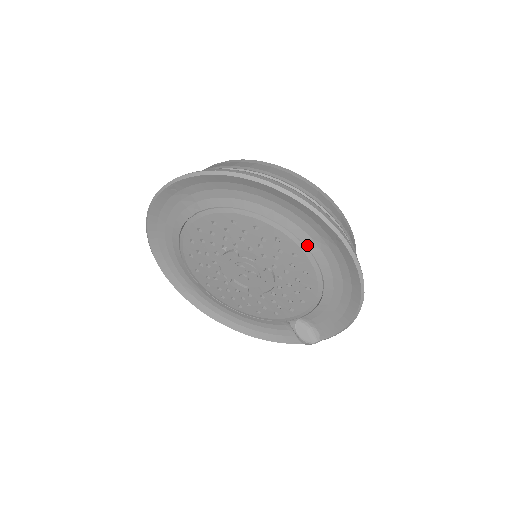
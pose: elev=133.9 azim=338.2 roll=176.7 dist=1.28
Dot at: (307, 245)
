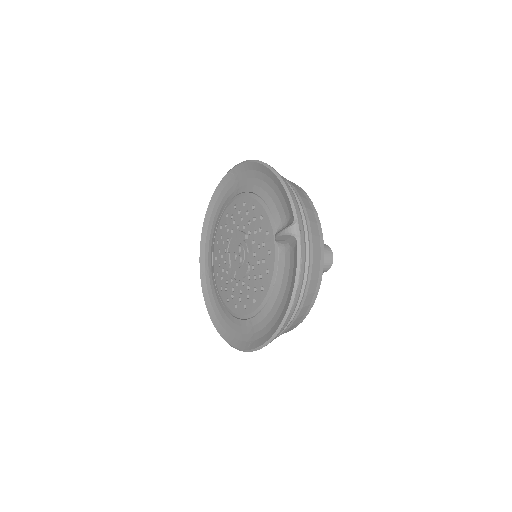
Dot at: (234, 196)
